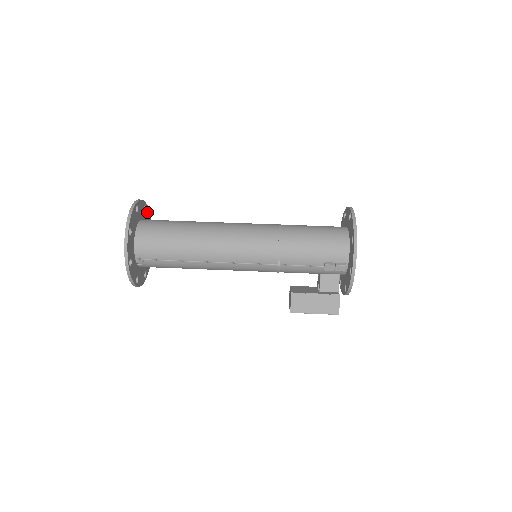
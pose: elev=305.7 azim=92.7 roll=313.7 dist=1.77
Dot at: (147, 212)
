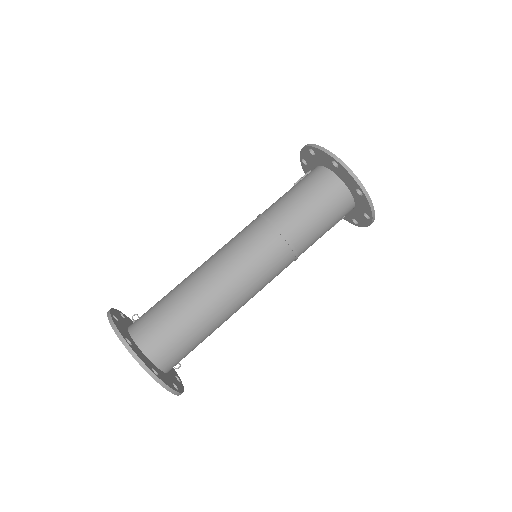
Dot at: (121, 332)
